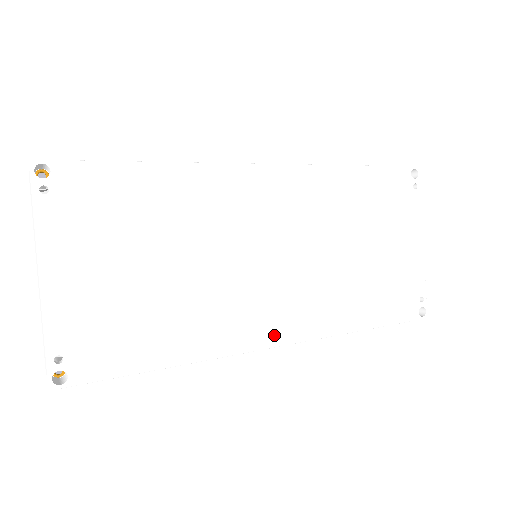
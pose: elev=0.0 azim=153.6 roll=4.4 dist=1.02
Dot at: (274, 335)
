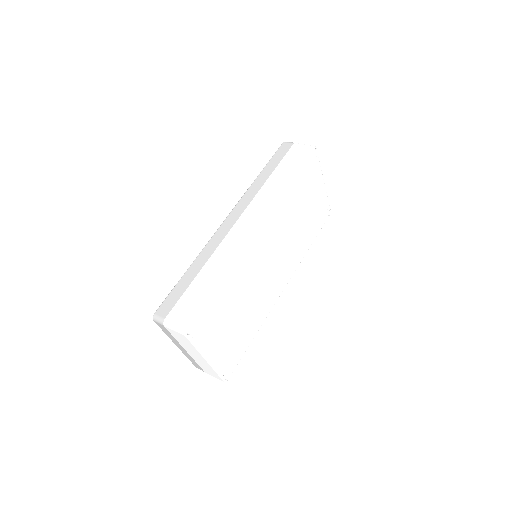
Dot at: (282, 287)
